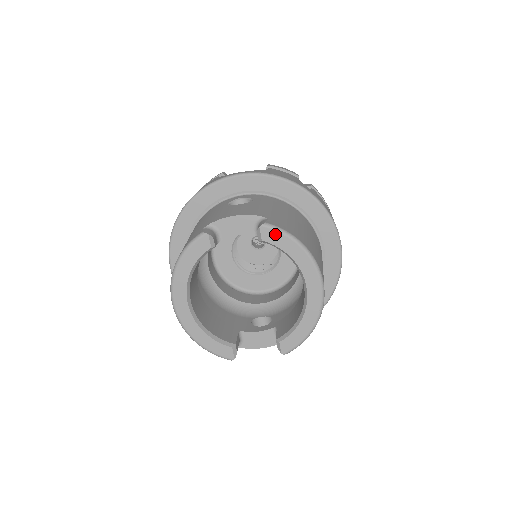
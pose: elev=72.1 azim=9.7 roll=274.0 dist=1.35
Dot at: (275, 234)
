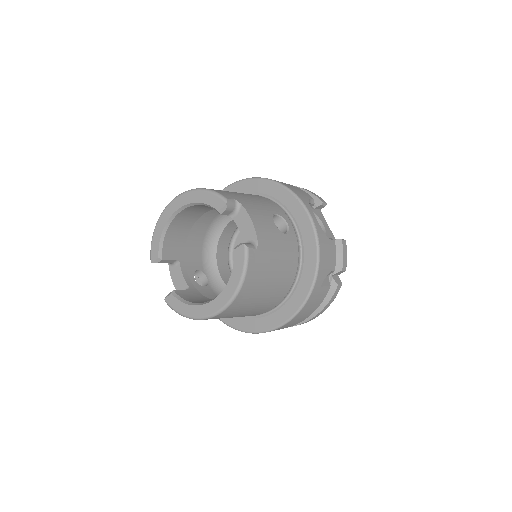
Dot at: (242, 258)
